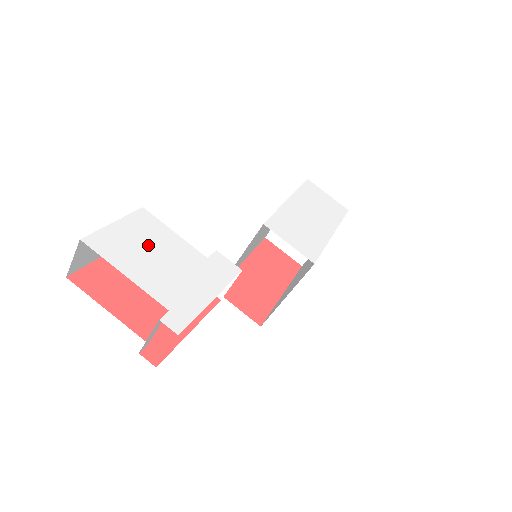
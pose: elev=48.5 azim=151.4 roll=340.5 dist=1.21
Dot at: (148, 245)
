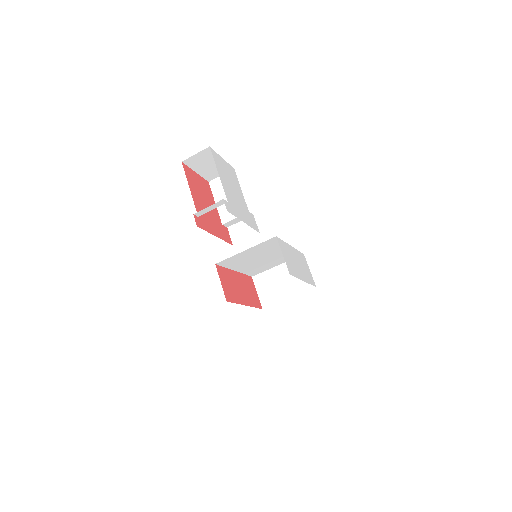
Dot at: (230, 179)
